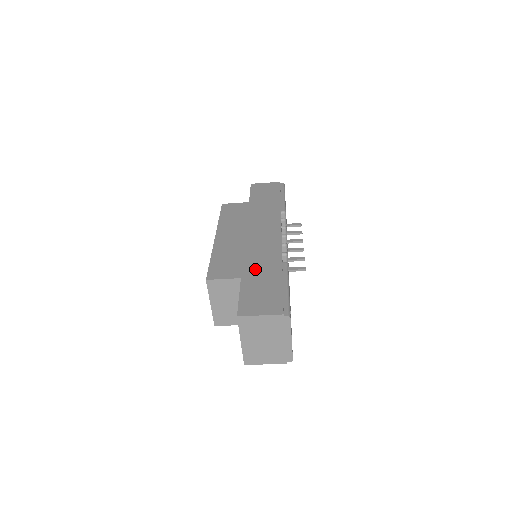
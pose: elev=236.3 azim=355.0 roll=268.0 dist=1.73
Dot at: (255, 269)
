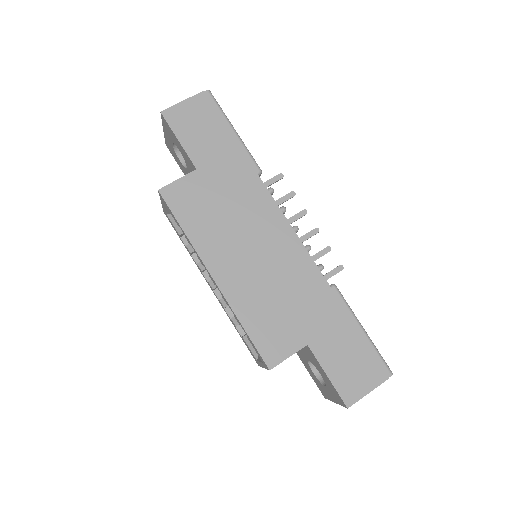
Dot at: (312, 320)
